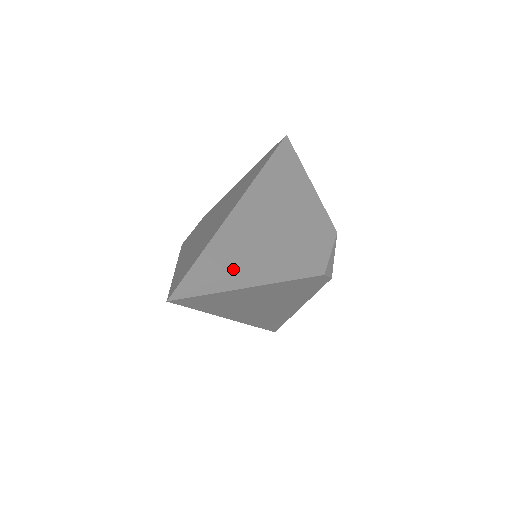
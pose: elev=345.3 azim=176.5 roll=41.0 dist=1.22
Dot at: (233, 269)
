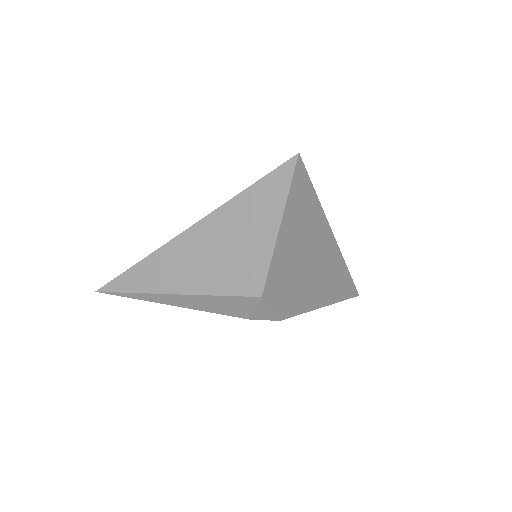
Dot at: (142, 289)
